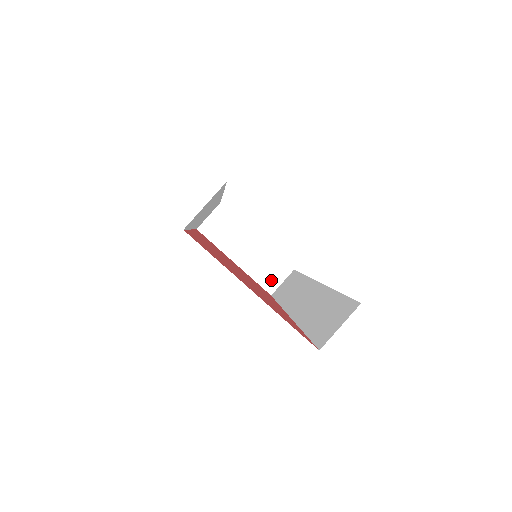
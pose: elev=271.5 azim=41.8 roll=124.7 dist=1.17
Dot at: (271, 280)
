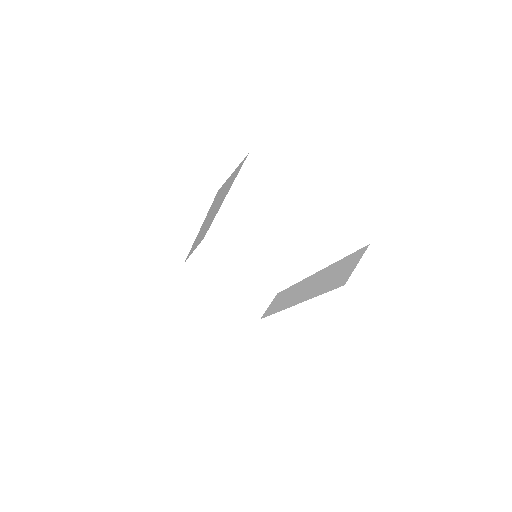
Dot at: (258, 305)
